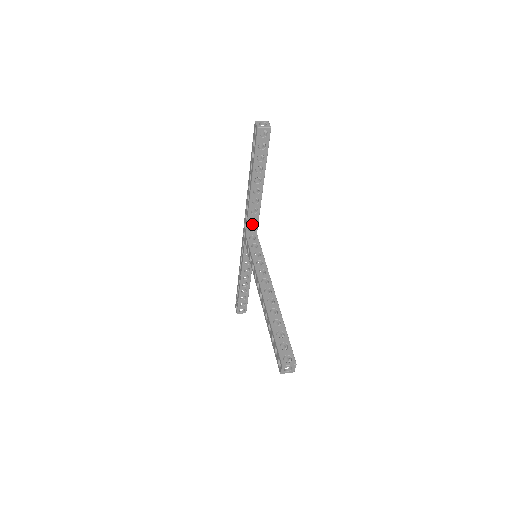
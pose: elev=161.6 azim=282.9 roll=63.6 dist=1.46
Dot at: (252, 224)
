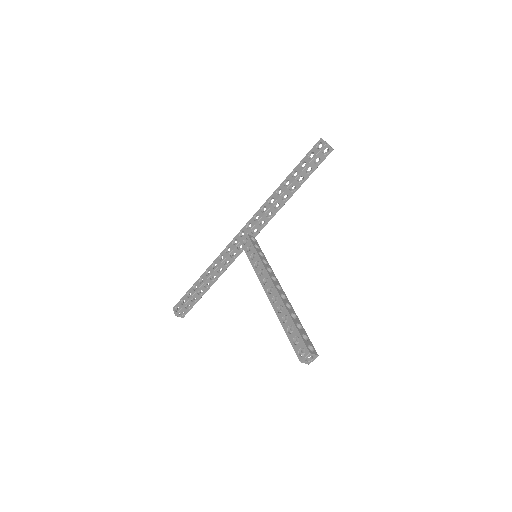
Dot at: (259, 226)
